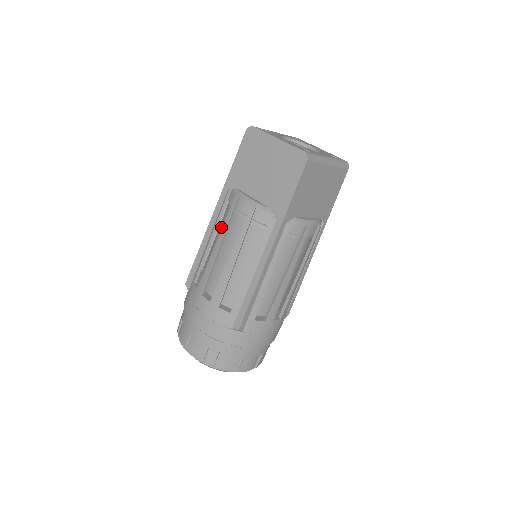
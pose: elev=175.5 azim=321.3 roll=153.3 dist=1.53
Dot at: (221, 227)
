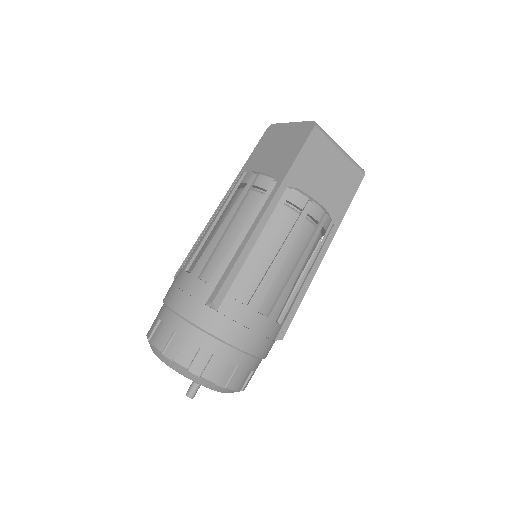
Dot at: occluded
